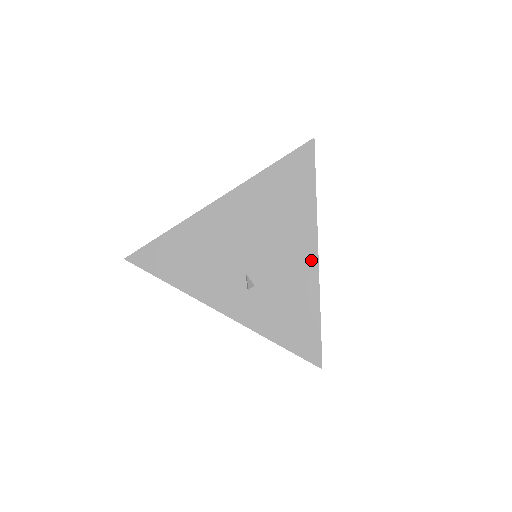
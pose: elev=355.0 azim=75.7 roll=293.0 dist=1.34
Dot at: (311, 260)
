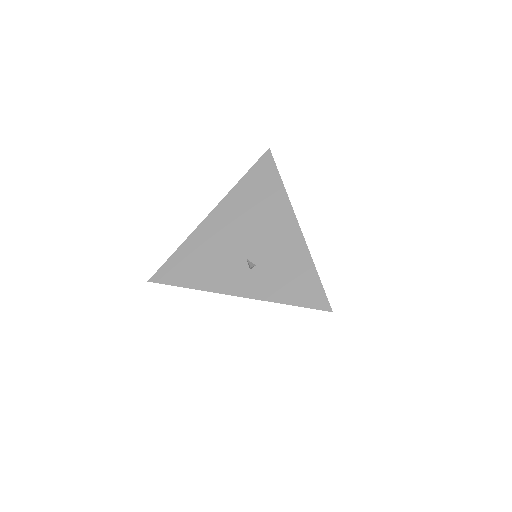
Dot at: occluded
